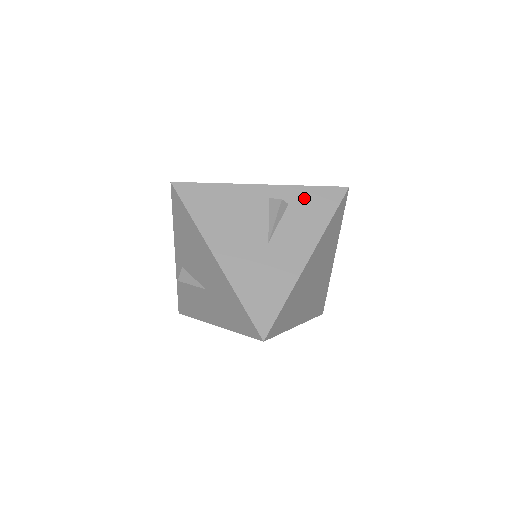
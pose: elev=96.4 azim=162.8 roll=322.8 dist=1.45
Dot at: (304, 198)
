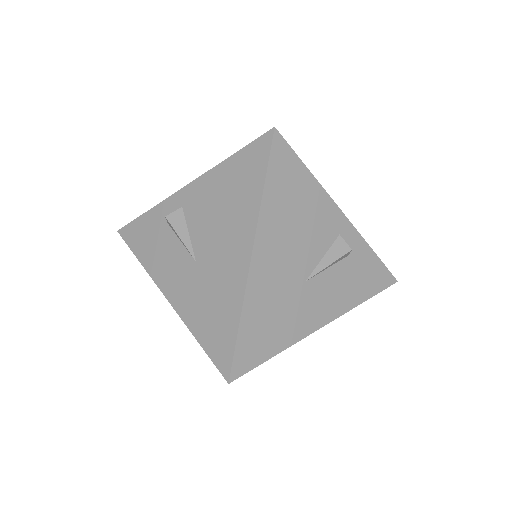
Dot at: (363, 261)
